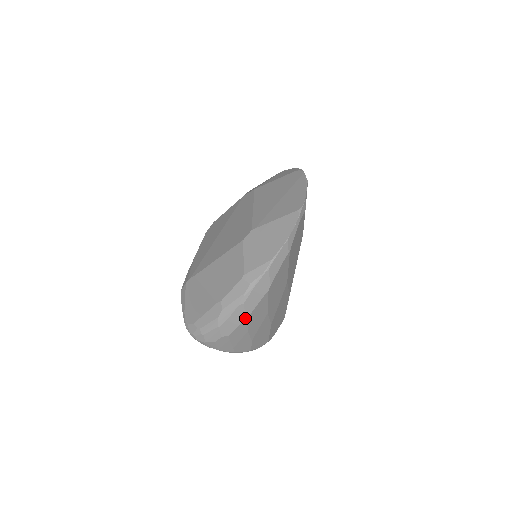
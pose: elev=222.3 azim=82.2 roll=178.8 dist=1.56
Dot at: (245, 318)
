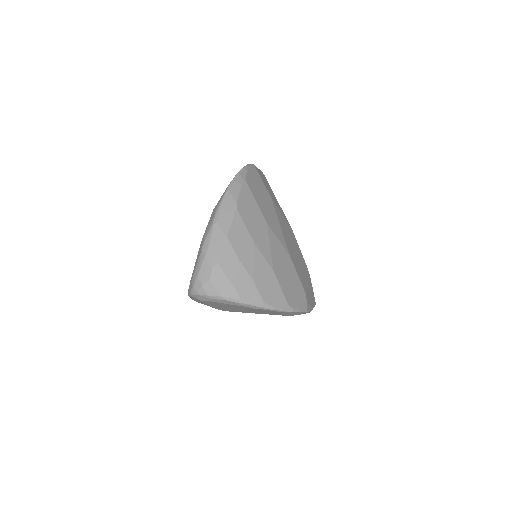
Dot at: (225, 237)
